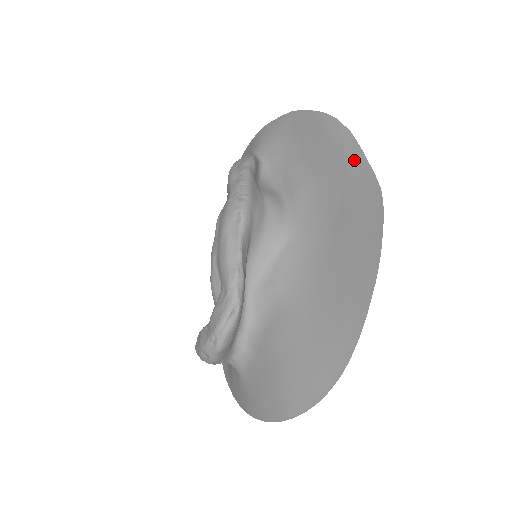
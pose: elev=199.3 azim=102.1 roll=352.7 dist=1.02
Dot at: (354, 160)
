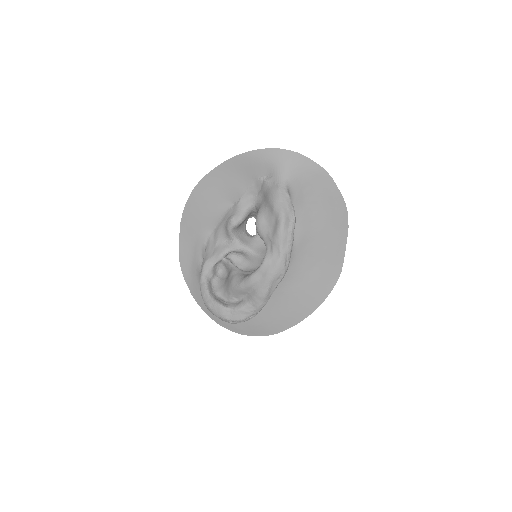
Dot at: (340, 246)
